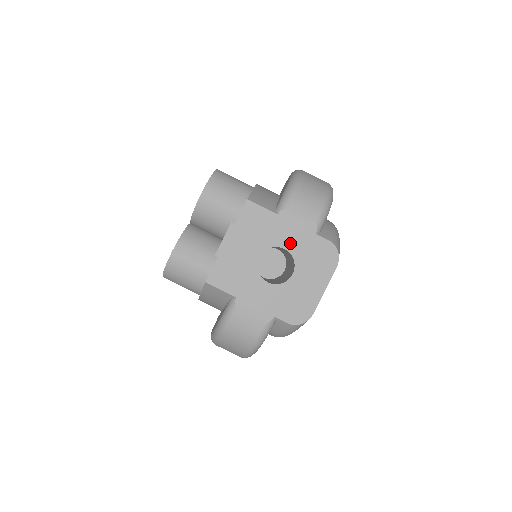
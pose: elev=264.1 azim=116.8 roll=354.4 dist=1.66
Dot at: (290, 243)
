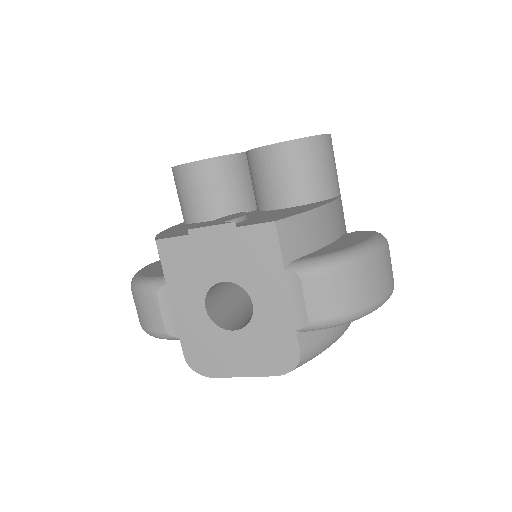
Dot at: (264, 306)
